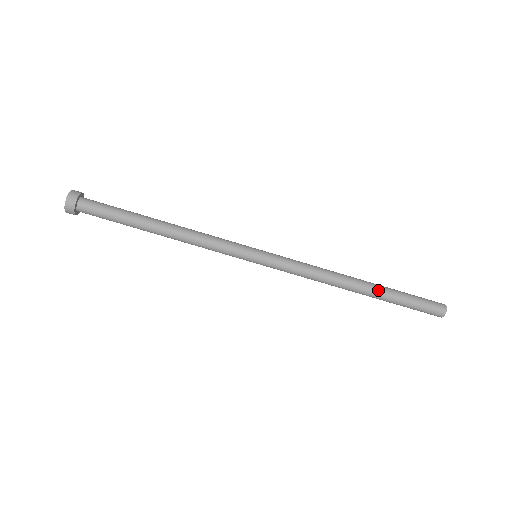
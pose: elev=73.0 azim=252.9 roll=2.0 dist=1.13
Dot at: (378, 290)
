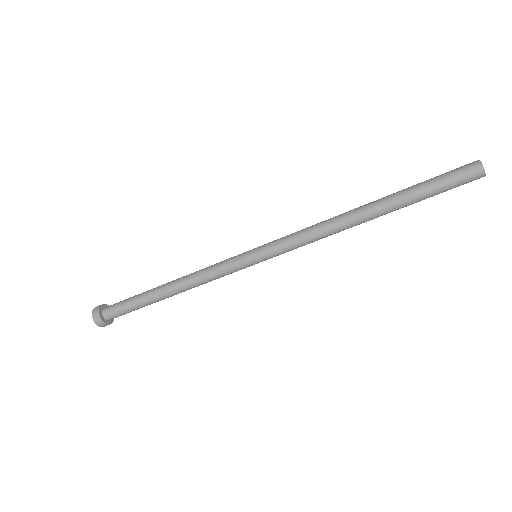
Dot at: (388, 200)
